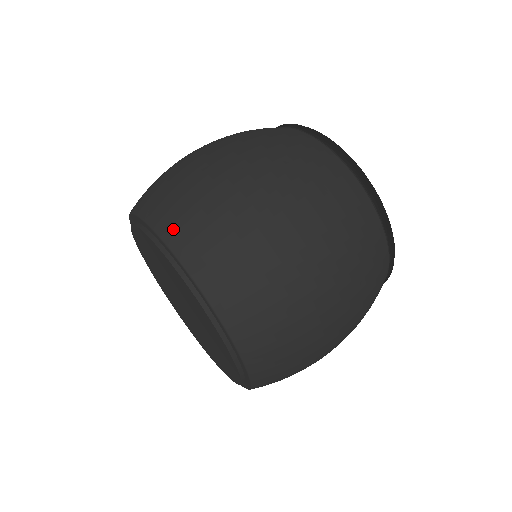
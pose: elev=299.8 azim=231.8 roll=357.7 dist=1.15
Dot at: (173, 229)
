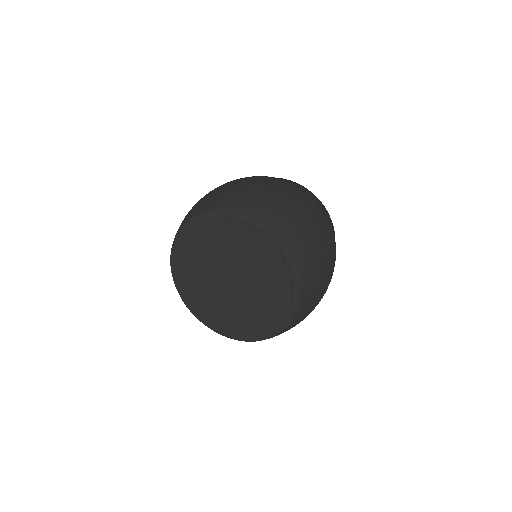
Dot at: (243, 207)
